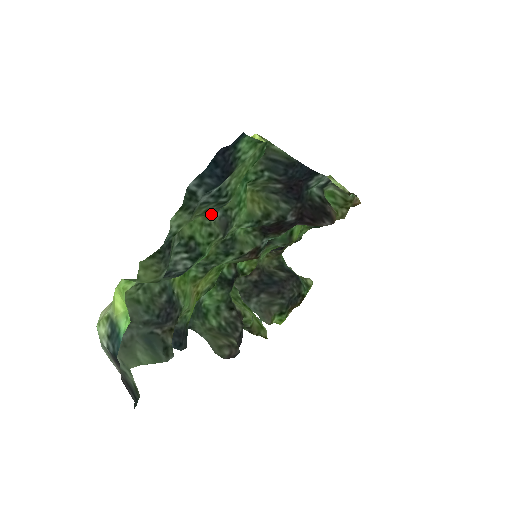
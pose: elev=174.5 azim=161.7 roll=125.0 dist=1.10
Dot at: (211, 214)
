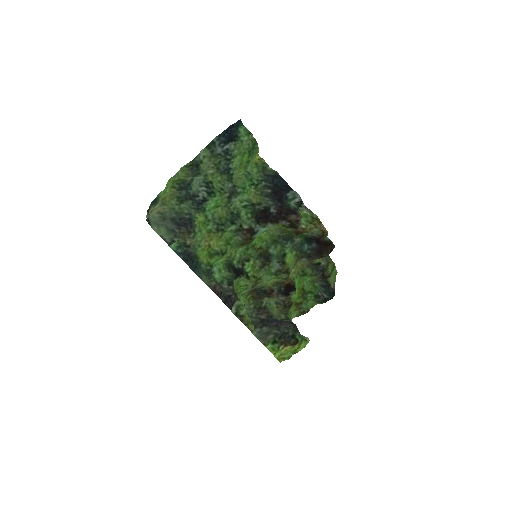
Dot at: (224, 172)
